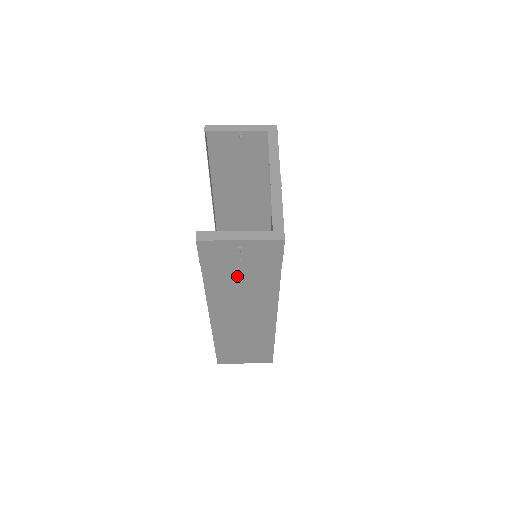
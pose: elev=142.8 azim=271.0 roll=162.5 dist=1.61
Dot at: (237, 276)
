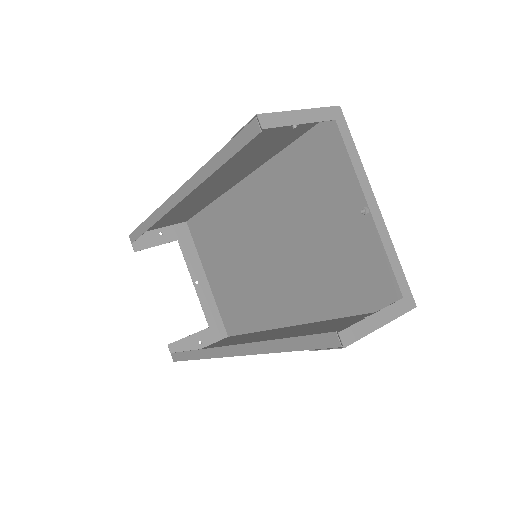
Dot at: occluded
